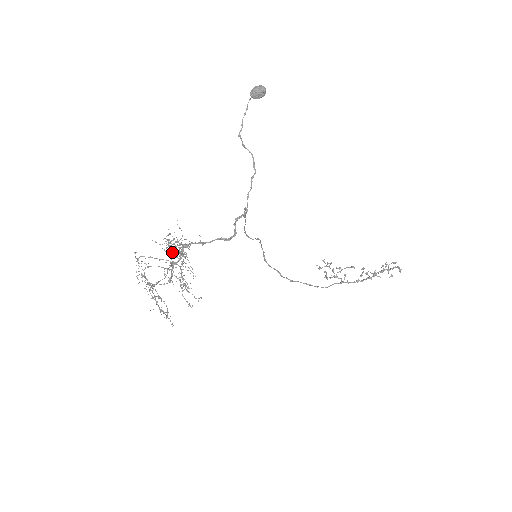
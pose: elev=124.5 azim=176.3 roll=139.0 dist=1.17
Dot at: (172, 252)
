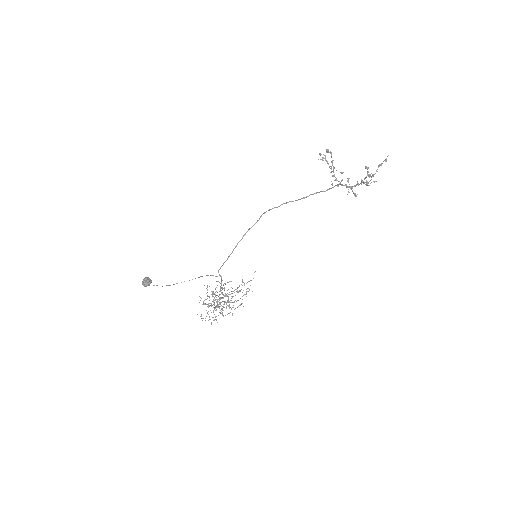
Dot at: (211, 322)
